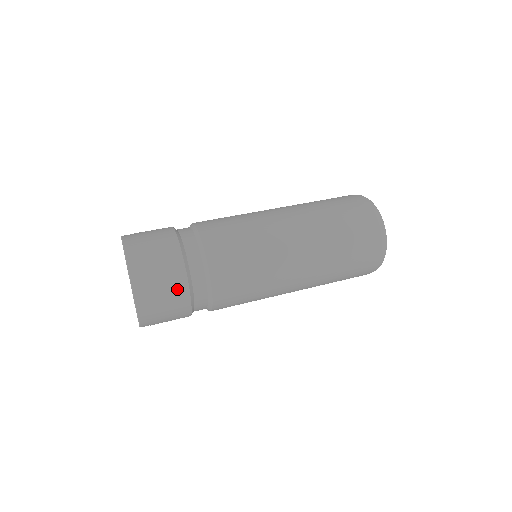
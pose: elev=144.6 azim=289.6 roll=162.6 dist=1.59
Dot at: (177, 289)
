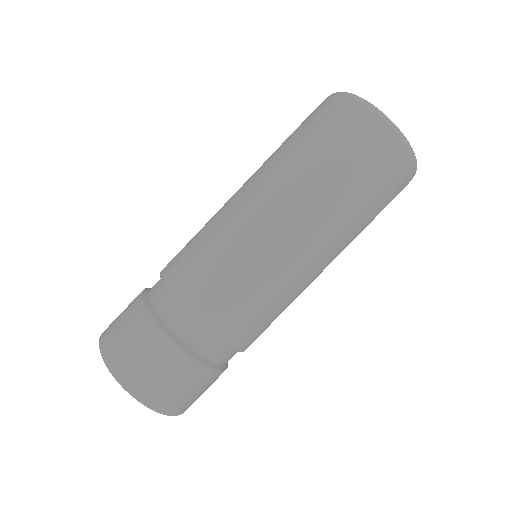
Dot at: (208, 381)
